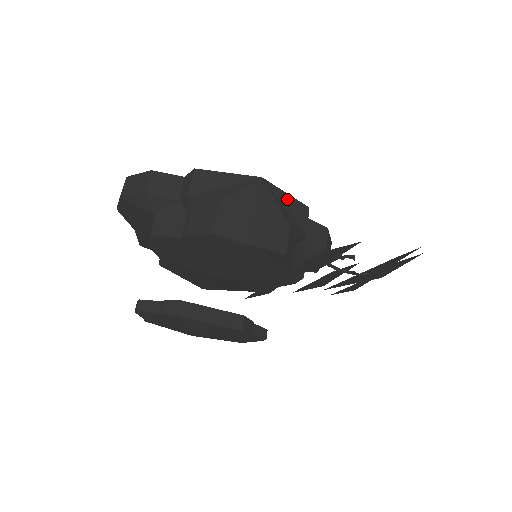
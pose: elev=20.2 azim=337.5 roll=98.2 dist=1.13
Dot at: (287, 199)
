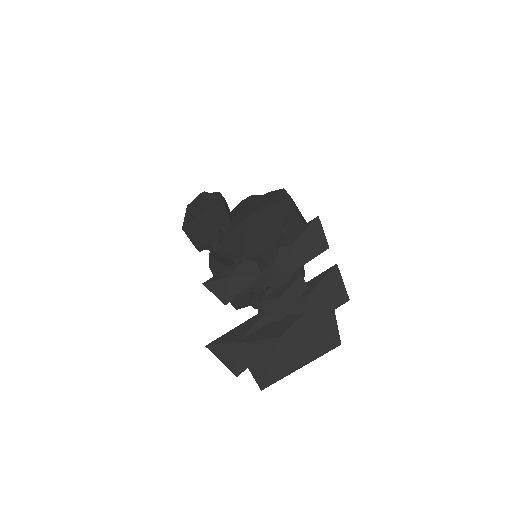
Dot at: occluded
